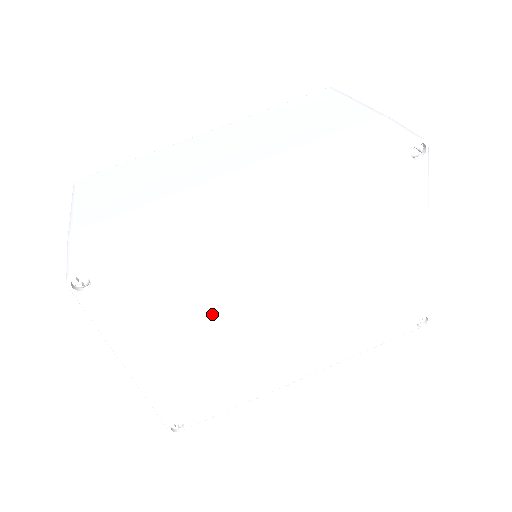
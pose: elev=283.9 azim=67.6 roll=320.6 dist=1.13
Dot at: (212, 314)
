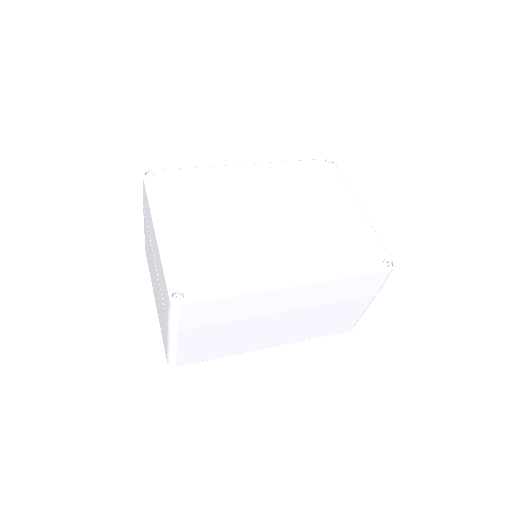
Dot at: (218, 209)
